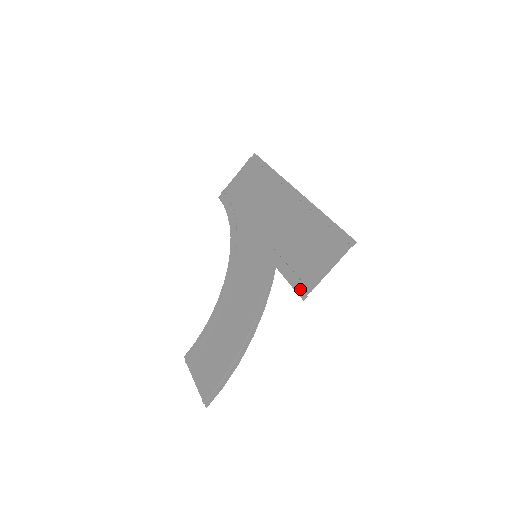
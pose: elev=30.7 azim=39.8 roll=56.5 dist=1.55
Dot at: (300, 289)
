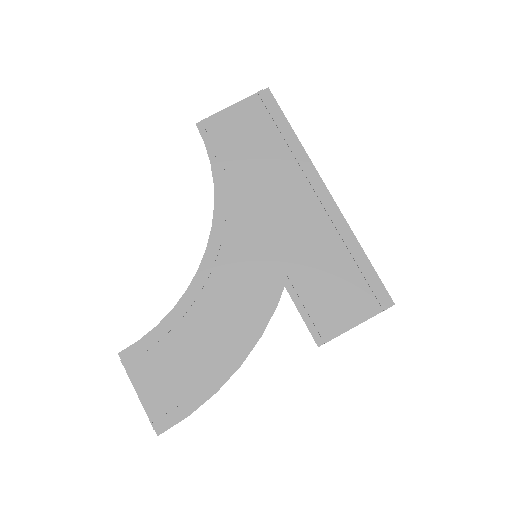
Dot at: (316, 331)
